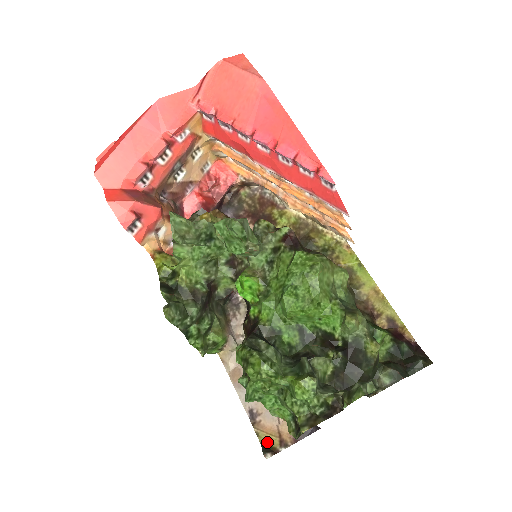
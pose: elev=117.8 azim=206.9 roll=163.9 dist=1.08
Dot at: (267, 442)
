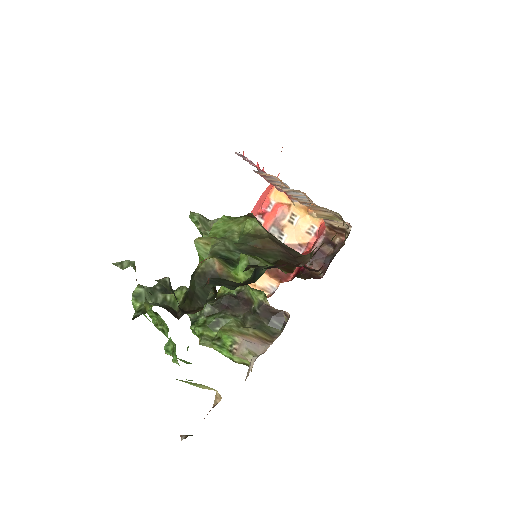
Dot at: occluded
